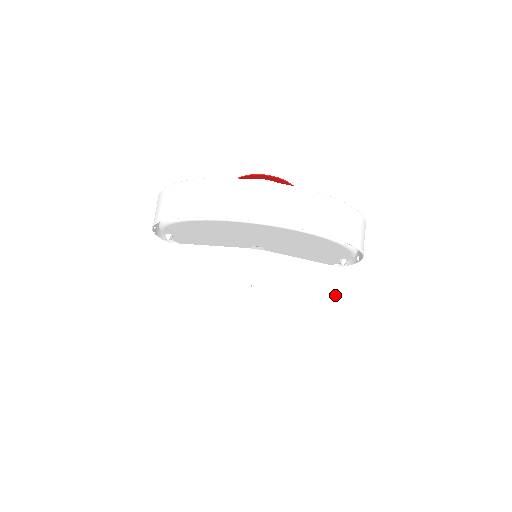
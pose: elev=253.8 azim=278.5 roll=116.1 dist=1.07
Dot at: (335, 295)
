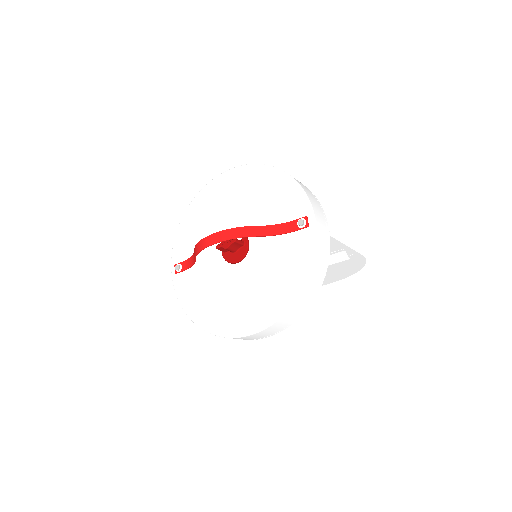
Dot at: occluded
